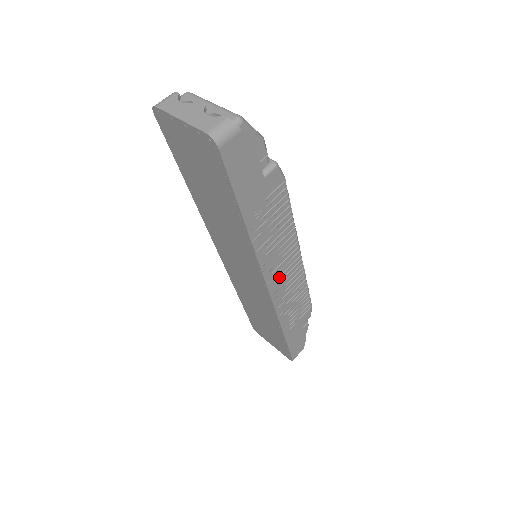
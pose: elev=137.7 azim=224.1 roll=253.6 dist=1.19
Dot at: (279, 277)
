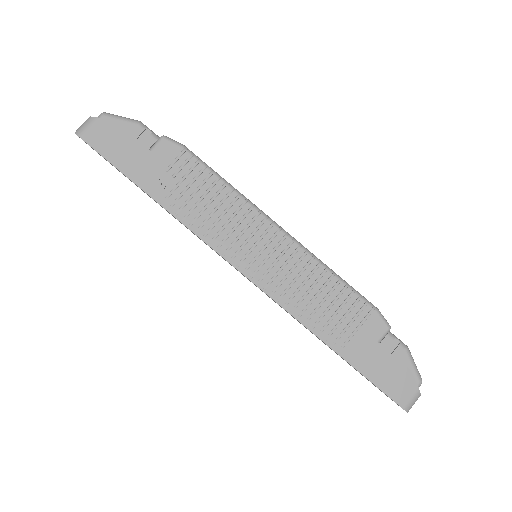
Dot at: (255, 258)
